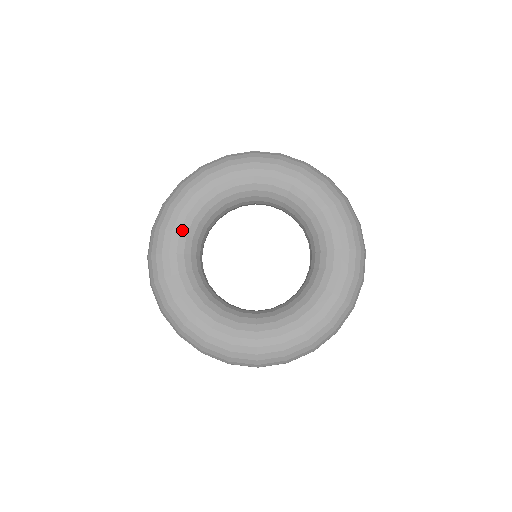
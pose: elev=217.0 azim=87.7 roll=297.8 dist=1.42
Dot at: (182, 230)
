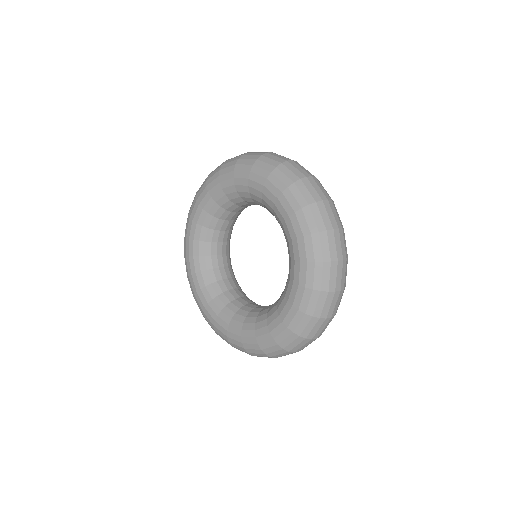
Dot at: (196, 269)
